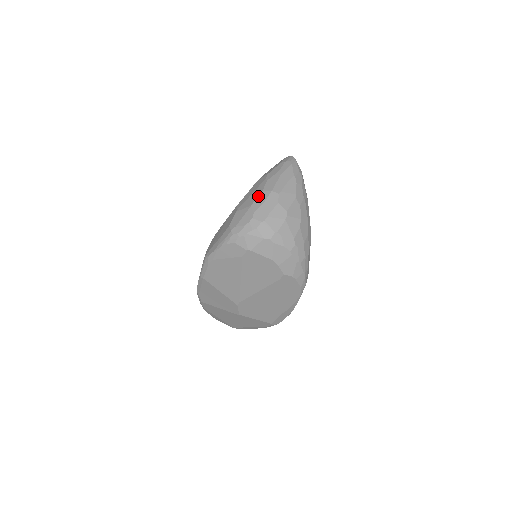
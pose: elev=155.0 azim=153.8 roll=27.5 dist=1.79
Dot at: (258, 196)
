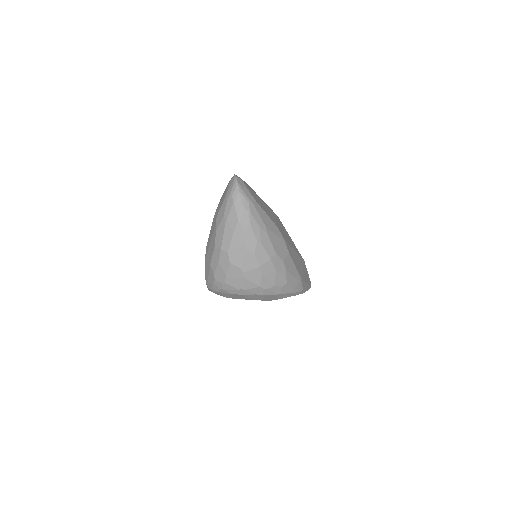
Dot at: (212, 253)
